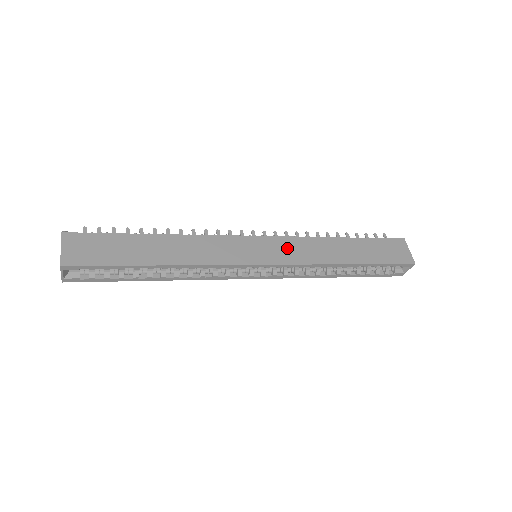
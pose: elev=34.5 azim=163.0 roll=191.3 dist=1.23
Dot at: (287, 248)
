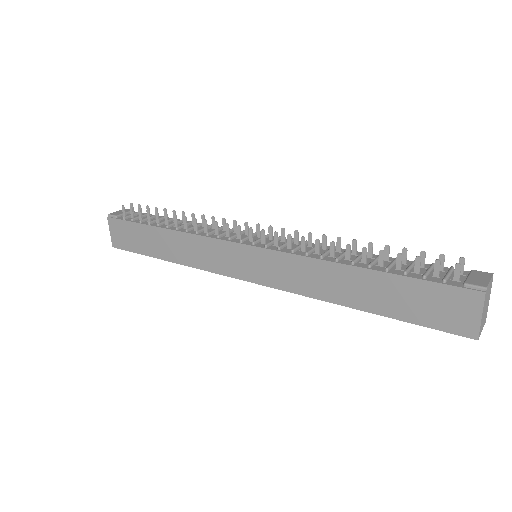
Dot at: (276, 267)
